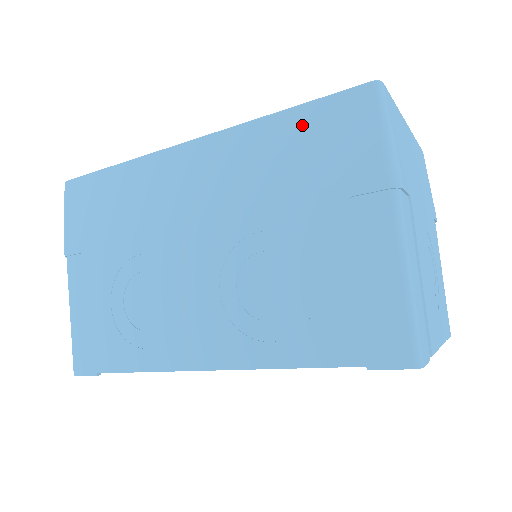
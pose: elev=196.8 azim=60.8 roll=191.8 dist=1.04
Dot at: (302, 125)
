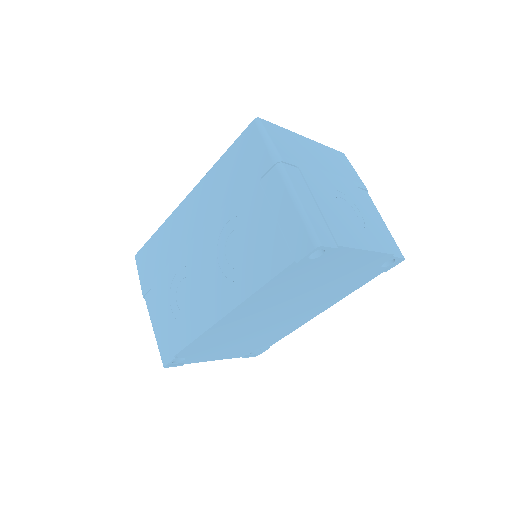
Dot at: (231, 158)
